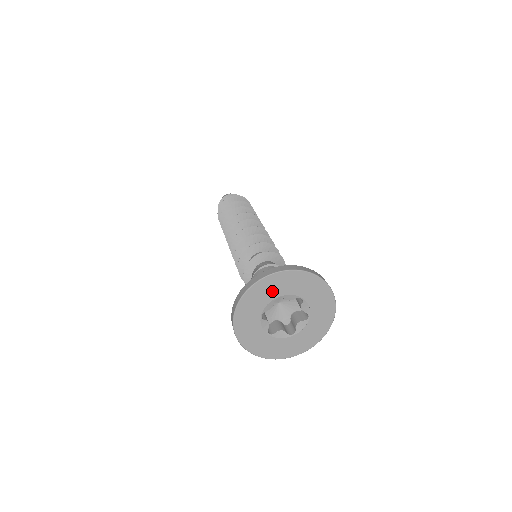
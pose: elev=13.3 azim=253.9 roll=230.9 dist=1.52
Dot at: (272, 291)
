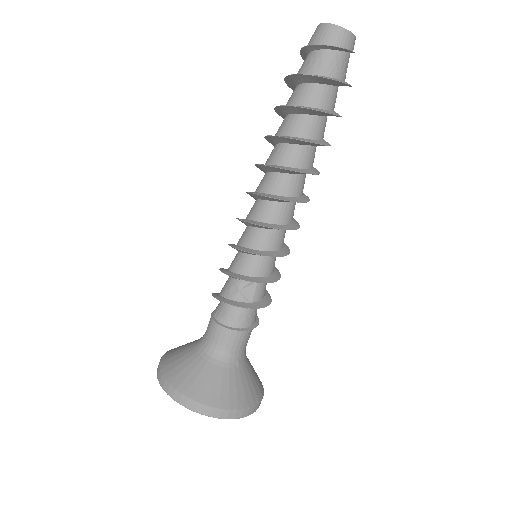
Dot at: occluded
